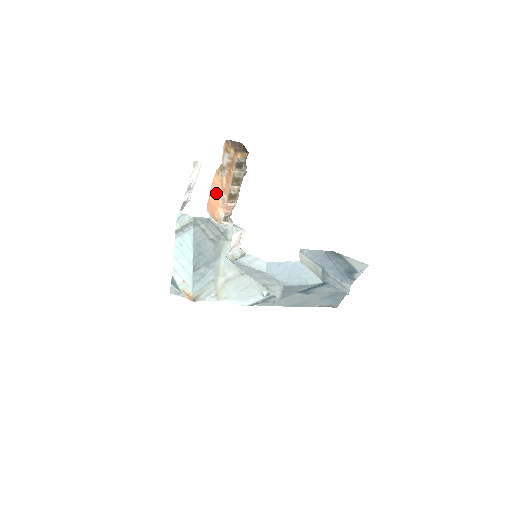
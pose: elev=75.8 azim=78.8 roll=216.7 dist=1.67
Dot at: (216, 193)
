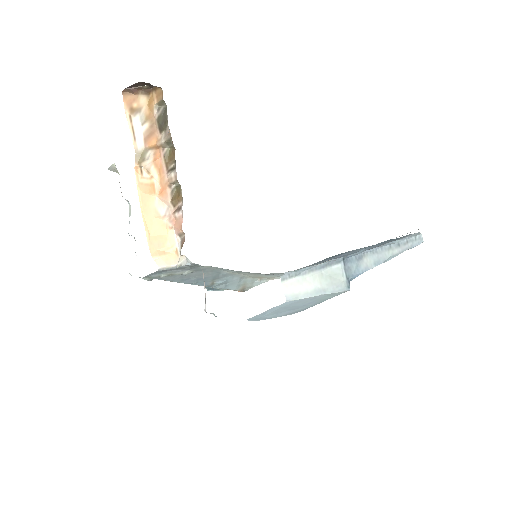
Dot at: (153, 211)
